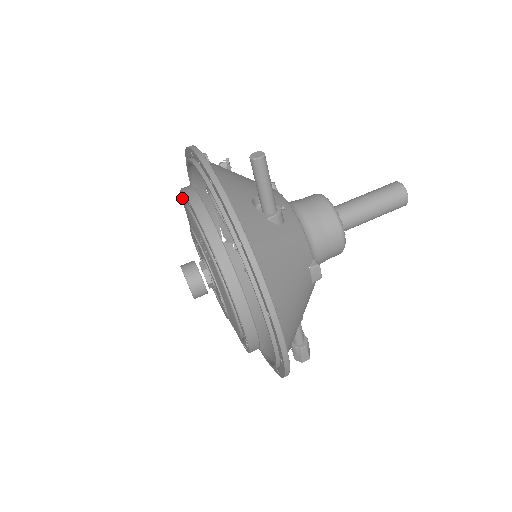
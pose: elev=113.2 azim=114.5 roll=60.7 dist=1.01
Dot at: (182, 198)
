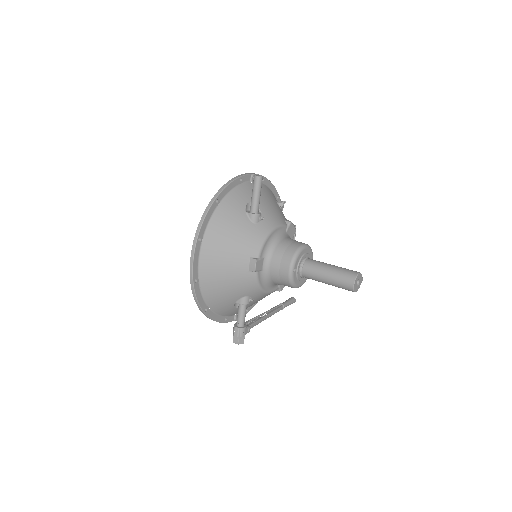
Dot at: occluded
